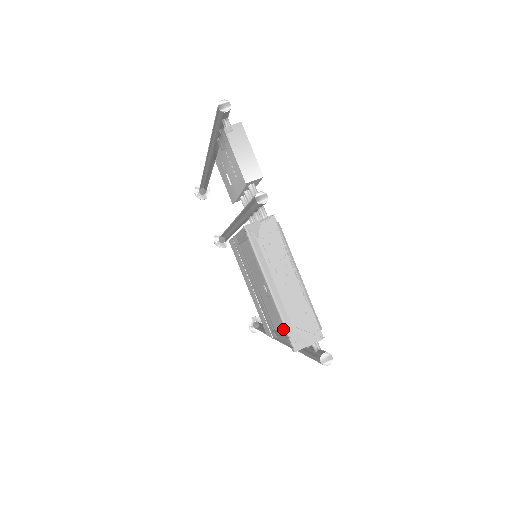
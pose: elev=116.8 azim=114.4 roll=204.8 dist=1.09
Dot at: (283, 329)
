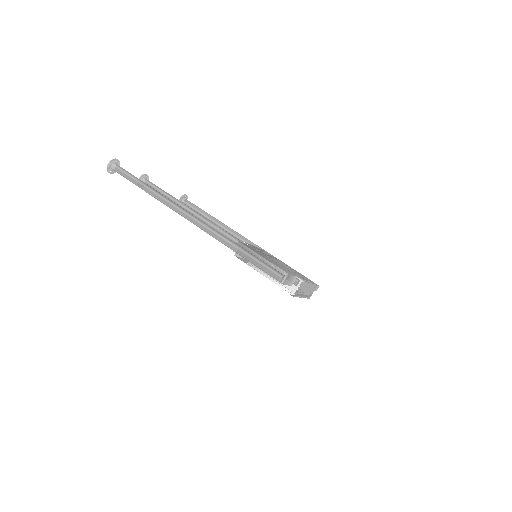
Dot at: occluded
